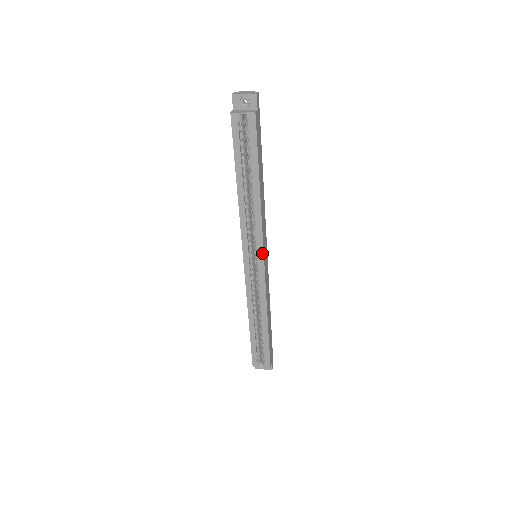
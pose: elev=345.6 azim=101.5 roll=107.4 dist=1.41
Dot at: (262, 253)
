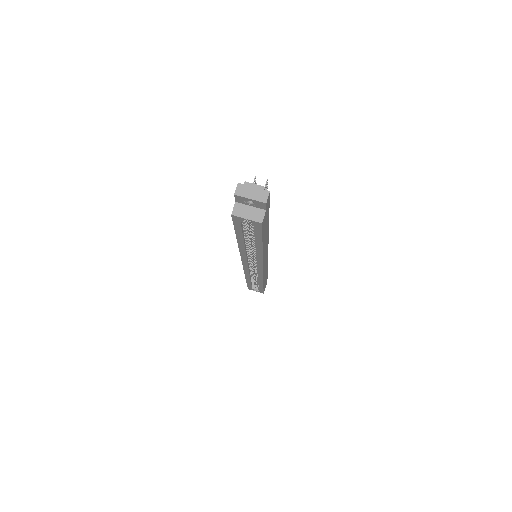
Dot at: (261, 267)
